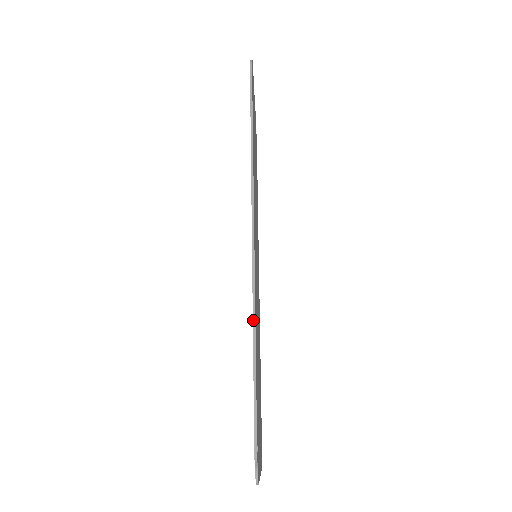
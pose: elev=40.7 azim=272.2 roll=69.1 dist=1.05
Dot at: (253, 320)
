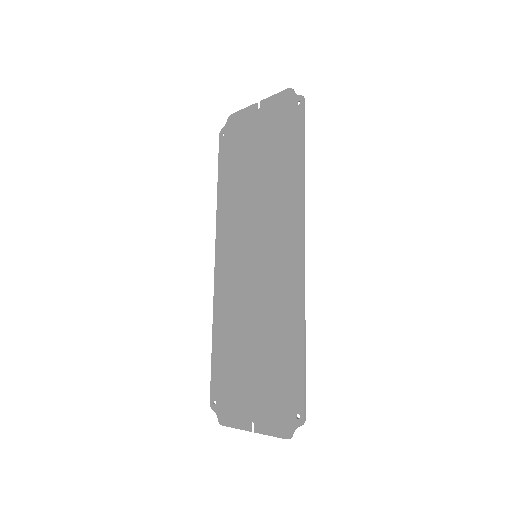
Dot at: (305, 323)
